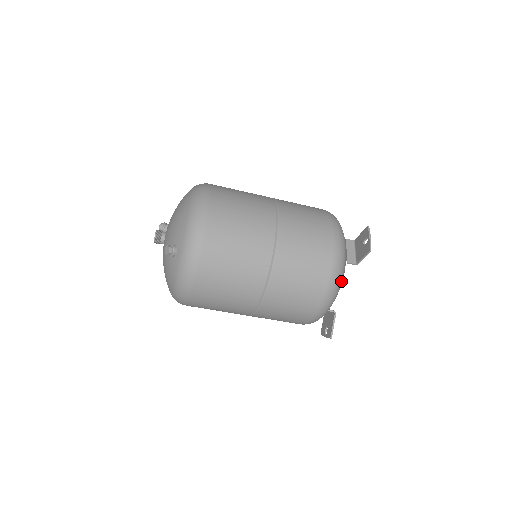
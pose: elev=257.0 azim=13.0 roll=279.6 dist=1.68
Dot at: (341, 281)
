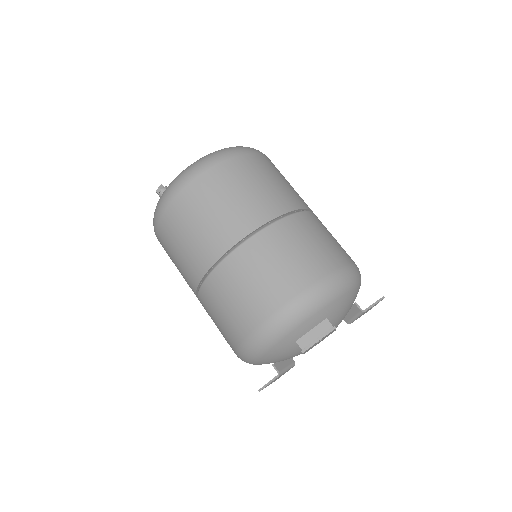
Dot at: (271, 351)
